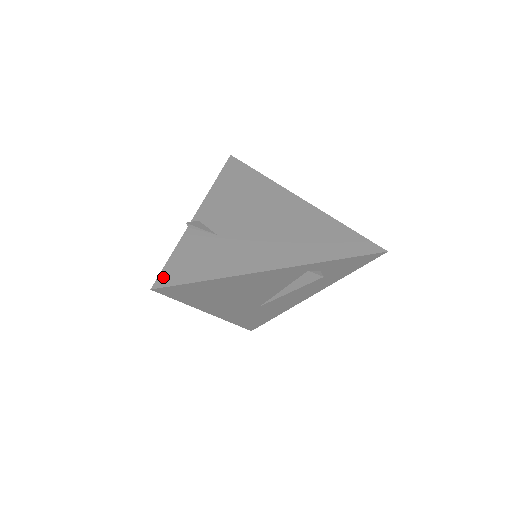
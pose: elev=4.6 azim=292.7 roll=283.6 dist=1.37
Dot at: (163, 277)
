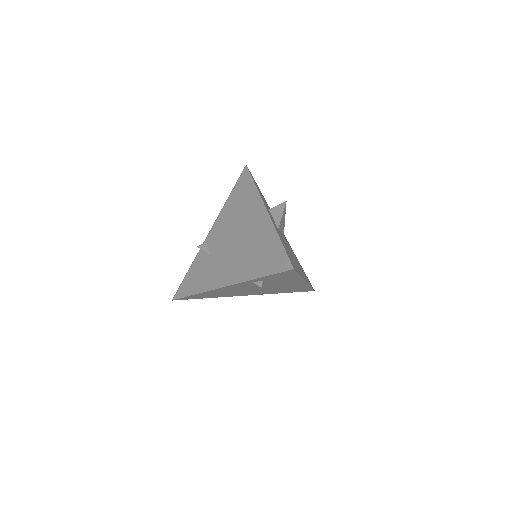
Dot at: (178, 291)
